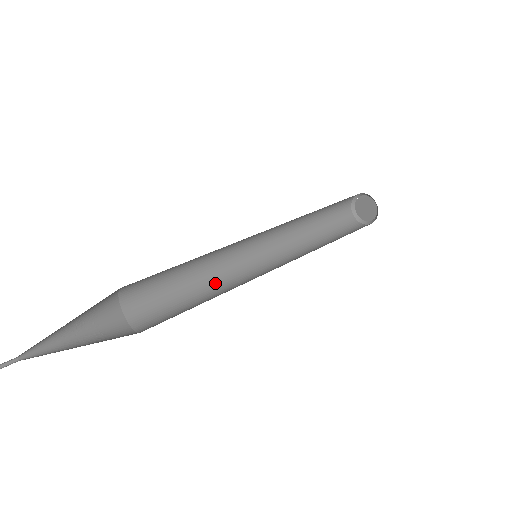
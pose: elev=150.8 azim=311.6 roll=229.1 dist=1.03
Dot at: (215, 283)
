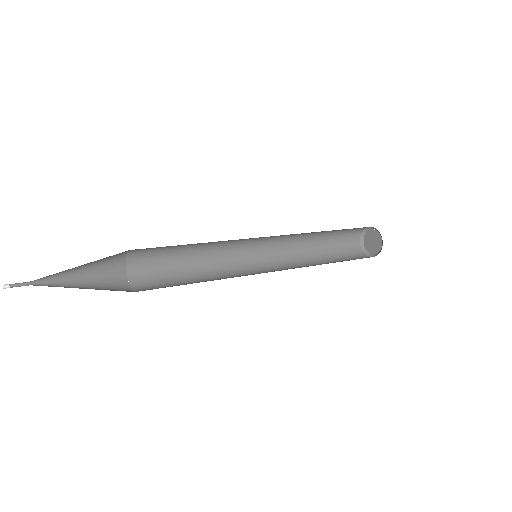
Dot at: (214, 271)
